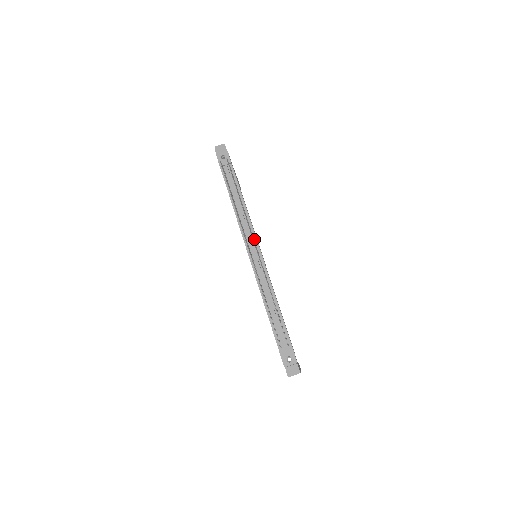
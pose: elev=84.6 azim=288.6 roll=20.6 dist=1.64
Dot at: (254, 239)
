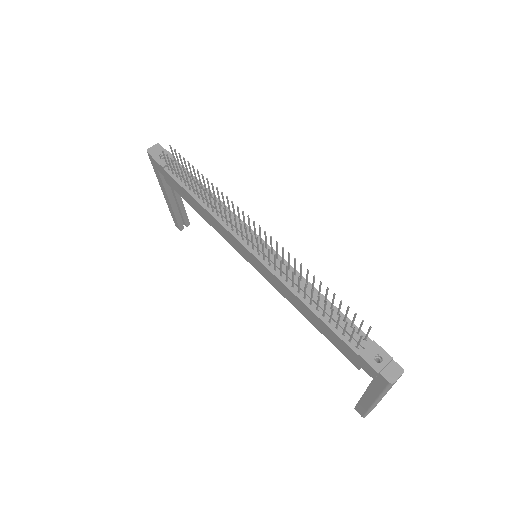
Dot at: (247, 229)
